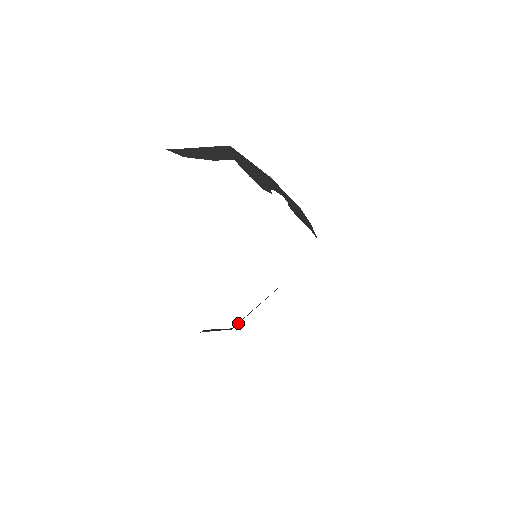
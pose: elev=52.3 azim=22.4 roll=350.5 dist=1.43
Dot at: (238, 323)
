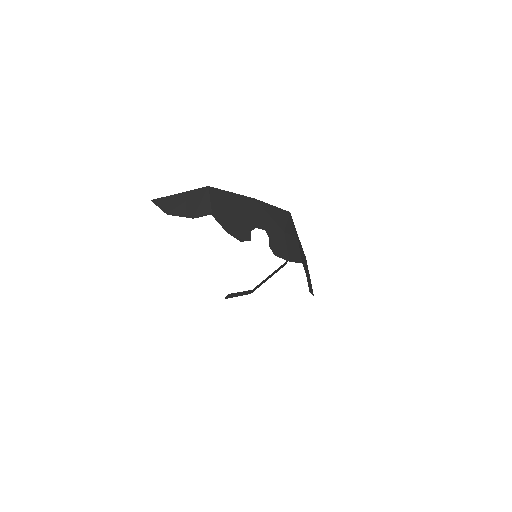
Dot at: occluded
